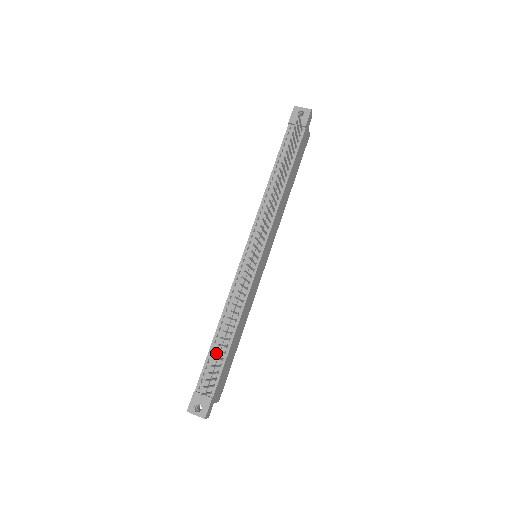
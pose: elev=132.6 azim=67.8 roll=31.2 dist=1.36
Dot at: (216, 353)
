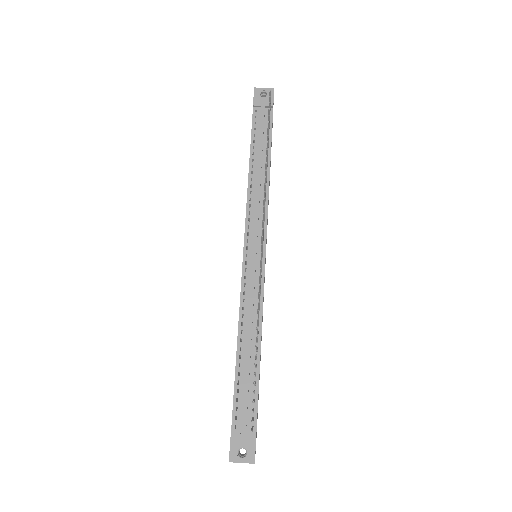
Dot at: (245, 378)
